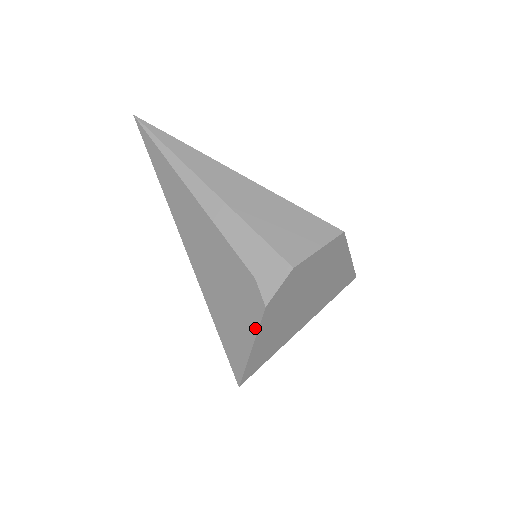
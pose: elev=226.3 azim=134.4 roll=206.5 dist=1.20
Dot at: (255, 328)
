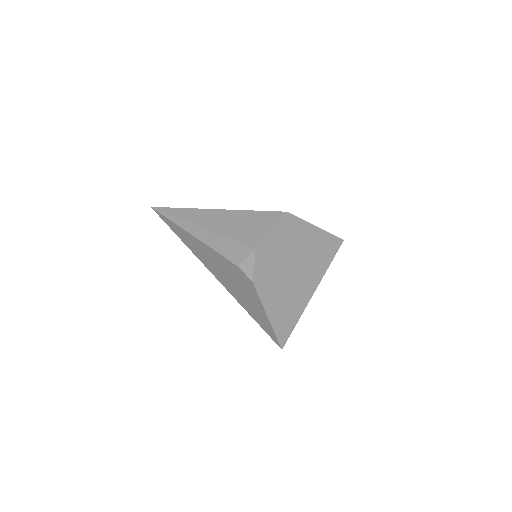
Dot at: (259, 300)
